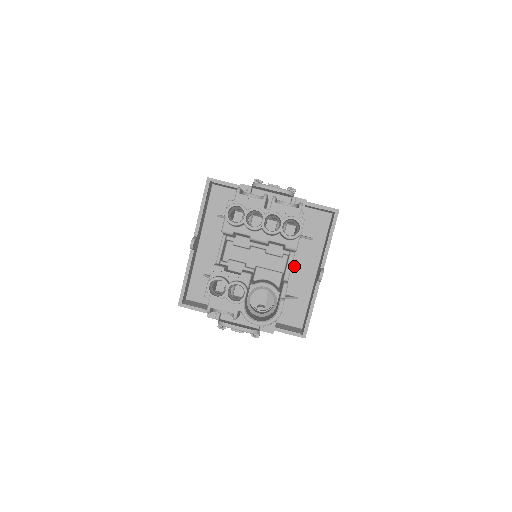
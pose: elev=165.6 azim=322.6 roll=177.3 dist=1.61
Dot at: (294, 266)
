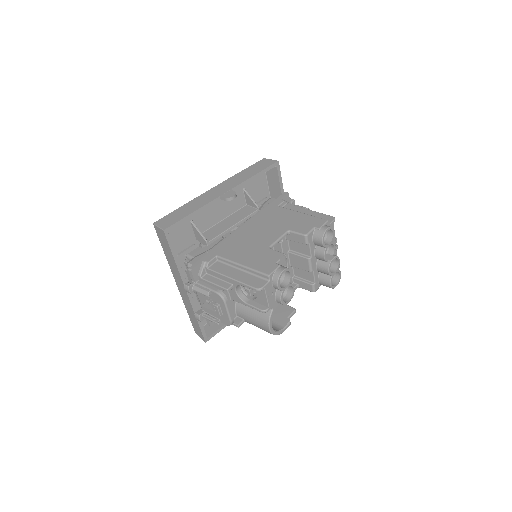
Dot at: occluded
